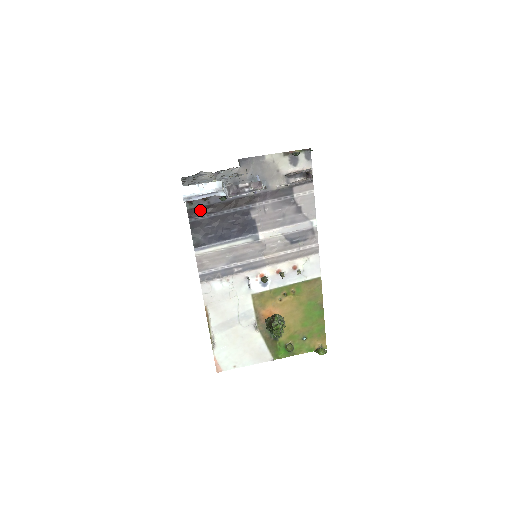
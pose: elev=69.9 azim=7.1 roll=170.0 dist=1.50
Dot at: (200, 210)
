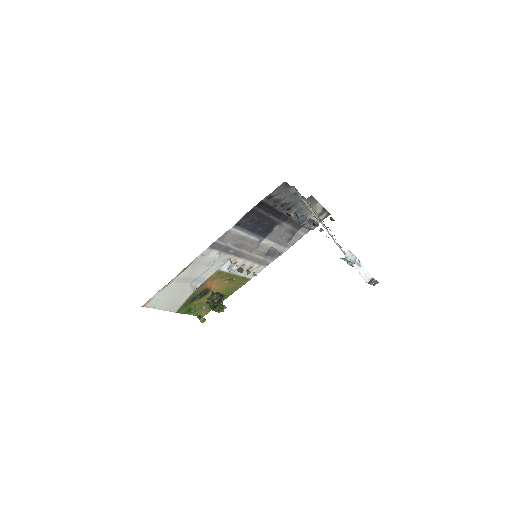
Dot at: (265, 205)
